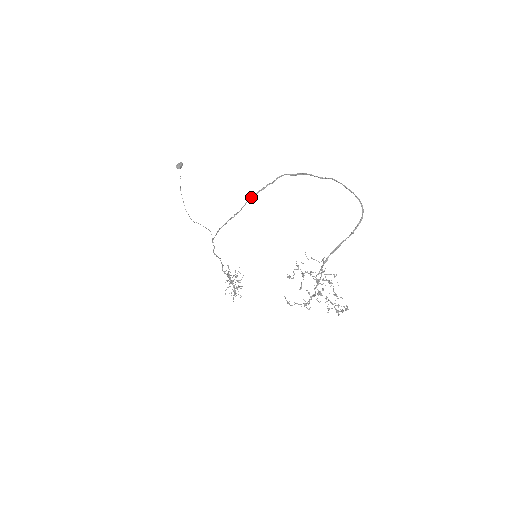
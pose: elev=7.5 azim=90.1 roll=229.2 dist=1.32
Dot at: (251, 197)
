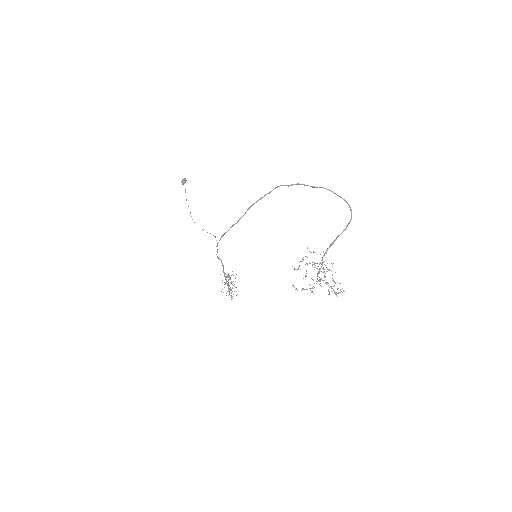
Dot at: (251, 206)
